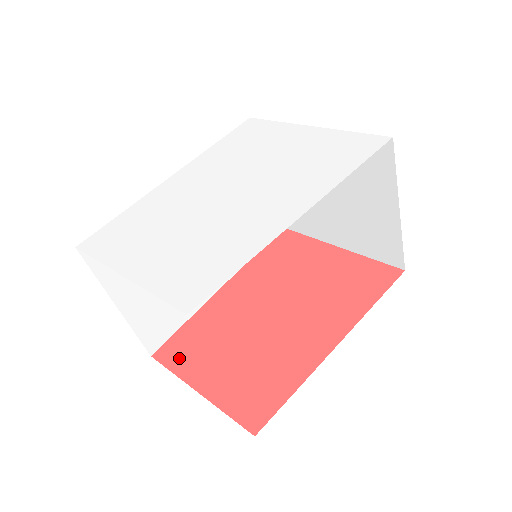
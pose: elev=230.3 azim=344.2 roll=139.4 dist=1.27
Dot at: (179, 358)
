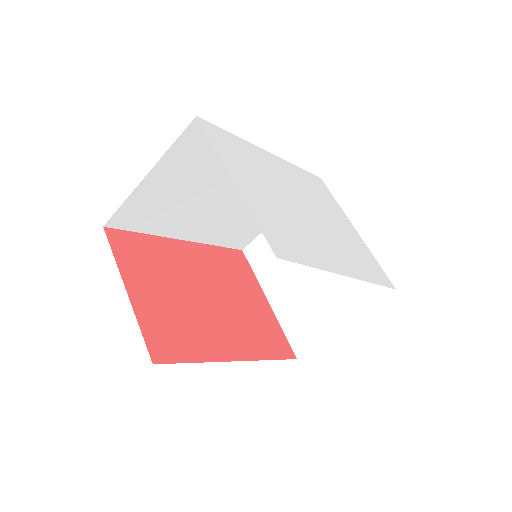
Dot at: (125, 252)
